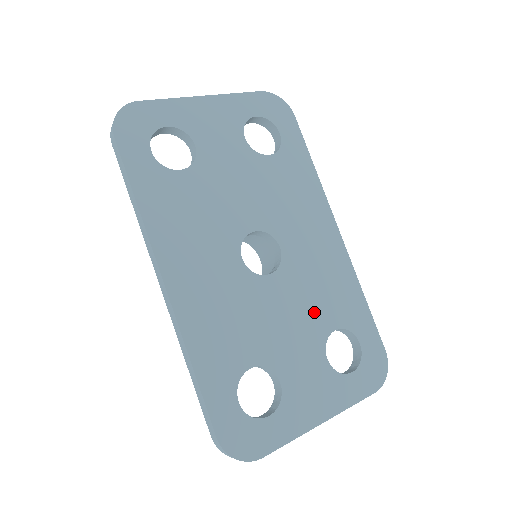
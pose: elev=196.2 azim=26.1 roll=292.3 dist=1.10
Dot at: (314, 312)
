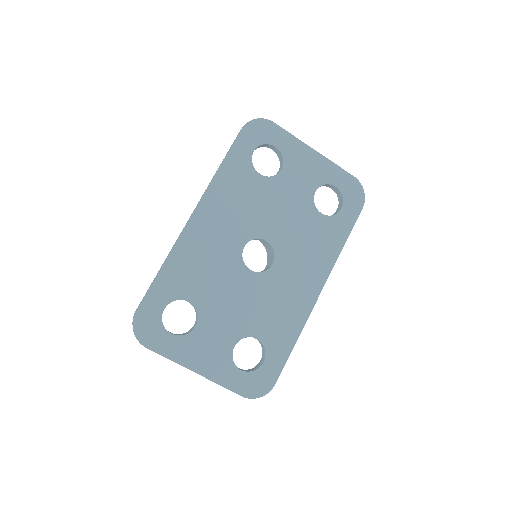
Dot at: (255, 316)
